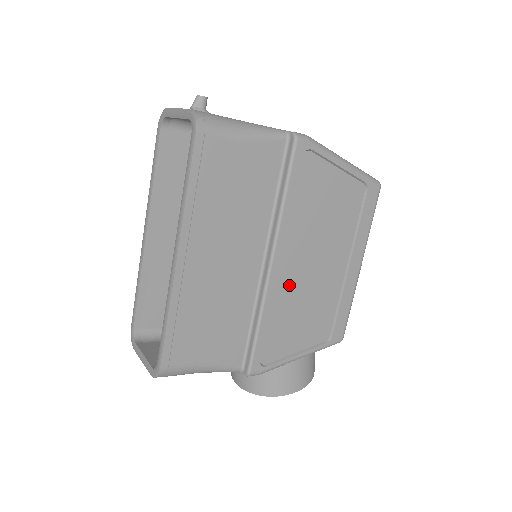
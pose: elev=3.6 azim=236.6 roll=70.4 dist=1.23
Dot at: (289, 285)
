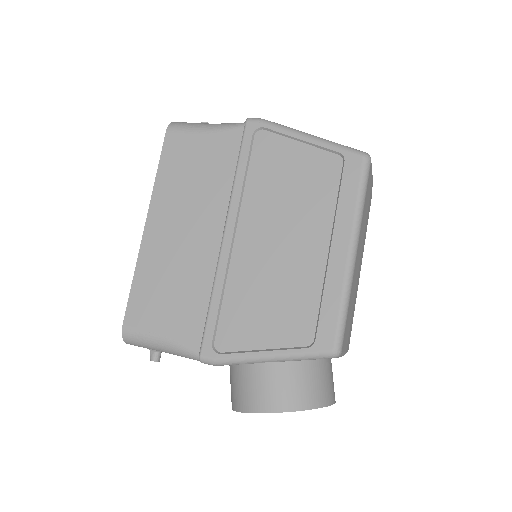
Dot at: (248, 261)
